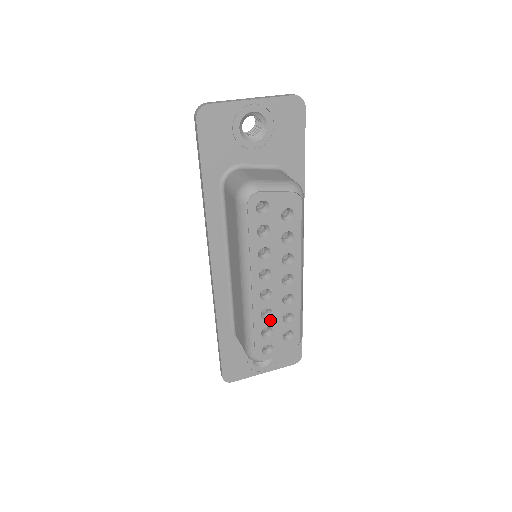
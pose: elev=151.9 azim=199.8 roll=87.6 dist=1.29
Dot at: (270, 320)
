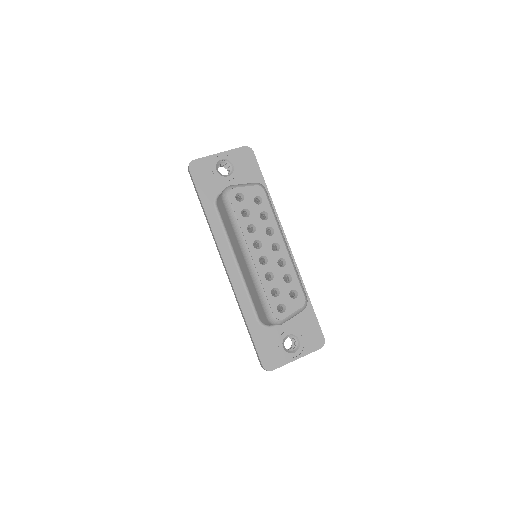
Dot at: (274, 282)
